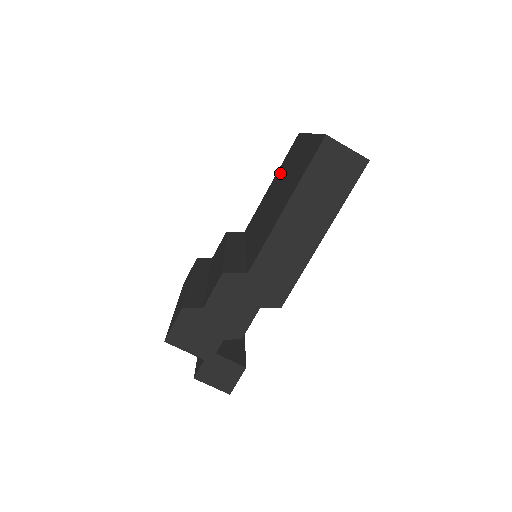
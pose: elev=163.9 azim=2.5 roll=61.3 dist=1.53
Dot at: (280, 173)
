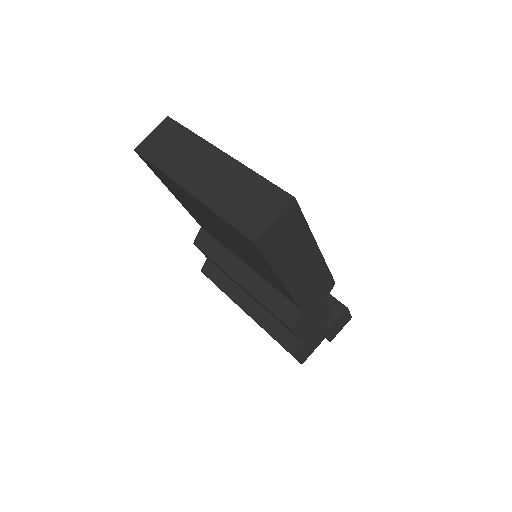
Dot at: occluded
